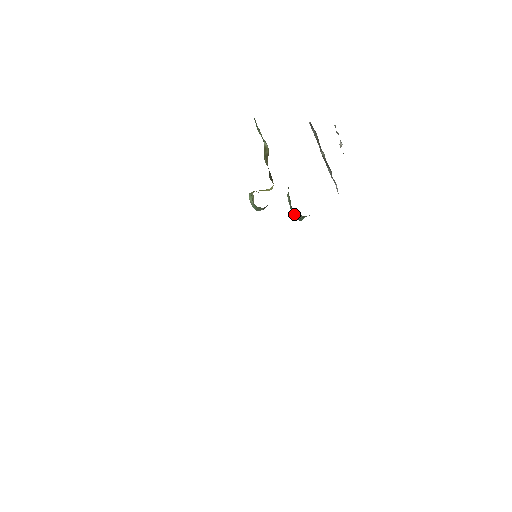
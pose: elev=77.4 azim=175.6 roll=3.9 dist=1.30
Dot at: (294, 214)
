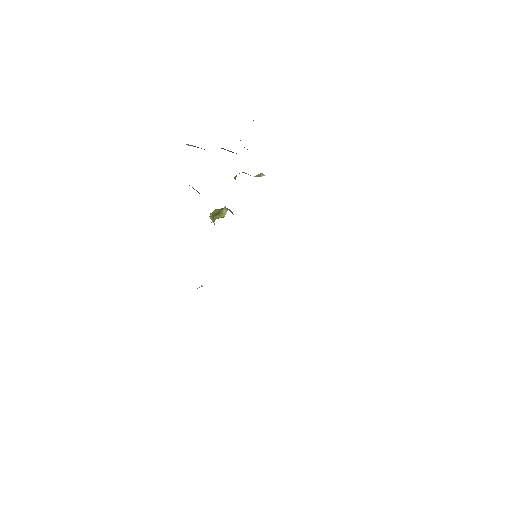
Dot at: occluded
